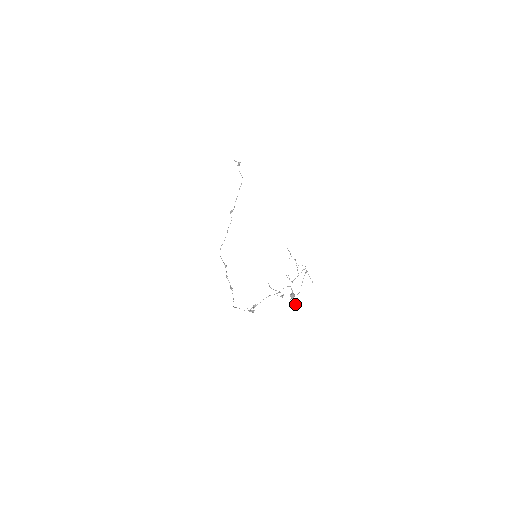
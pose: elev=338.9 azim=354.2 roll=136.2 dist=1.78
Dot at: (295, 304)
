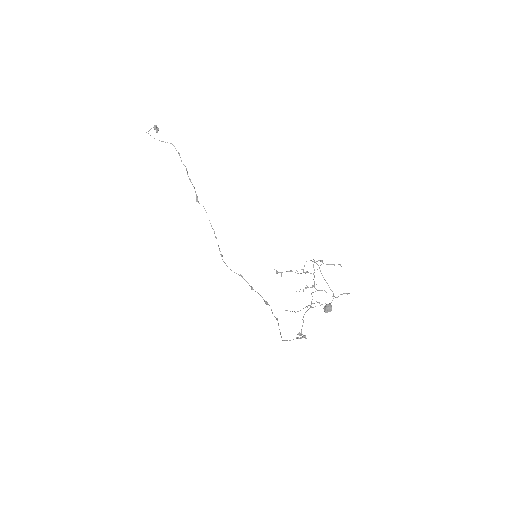
Dot at: (344, 293)
